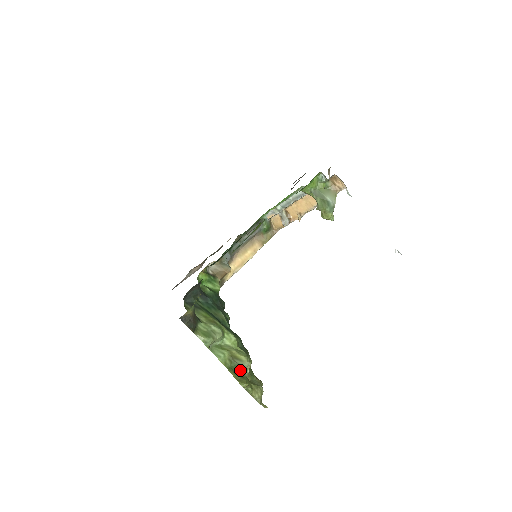
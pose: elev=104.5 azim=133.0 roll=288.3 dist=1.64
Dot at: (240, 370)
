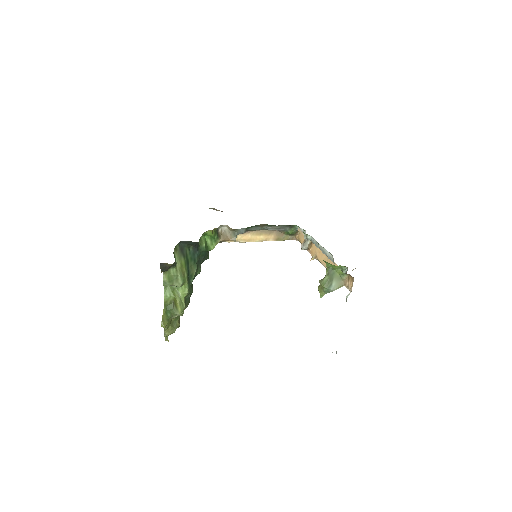
Dot at: (171, 313)
